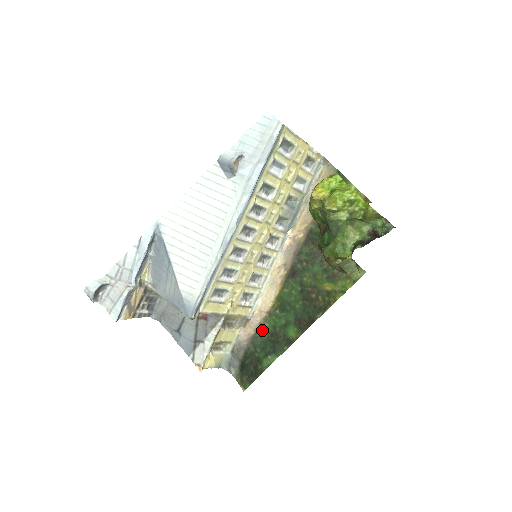
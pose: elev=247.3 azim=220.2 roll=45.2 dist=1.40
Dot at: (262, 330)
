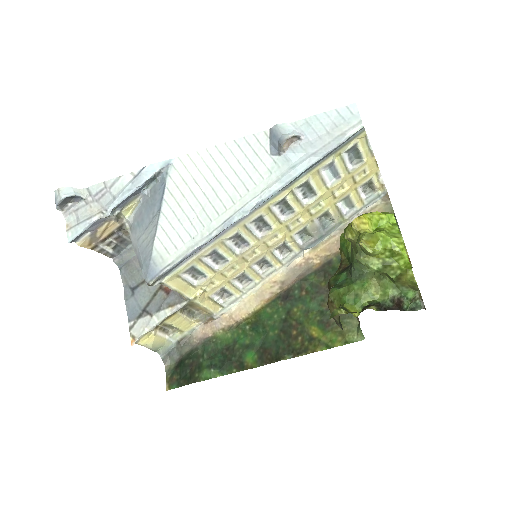
Dot at: (221, 337)
